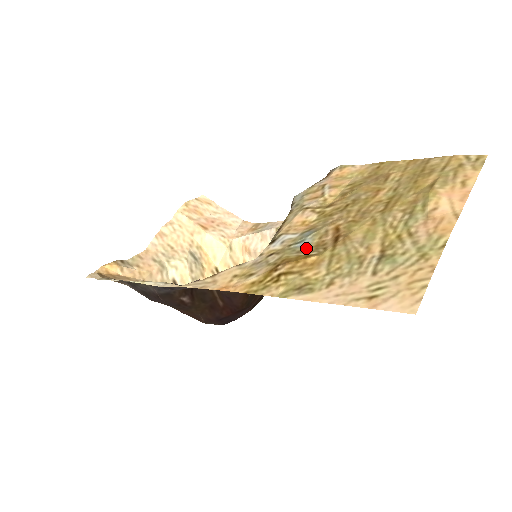
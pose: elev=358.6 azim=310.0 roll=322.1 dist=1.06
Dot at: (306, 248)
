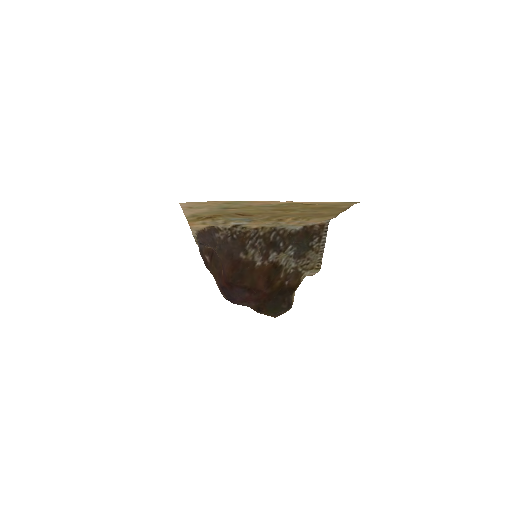
Dot at: (230, 218)
